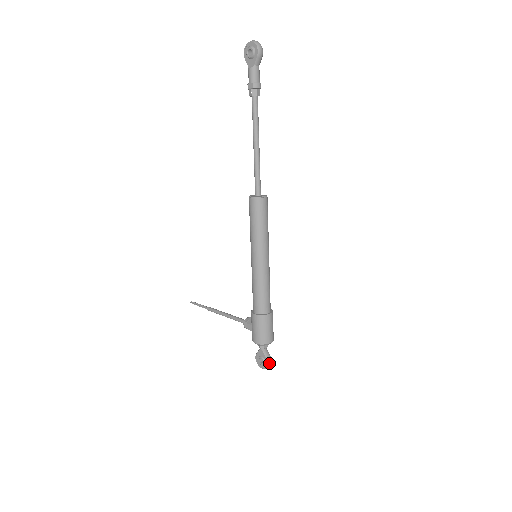
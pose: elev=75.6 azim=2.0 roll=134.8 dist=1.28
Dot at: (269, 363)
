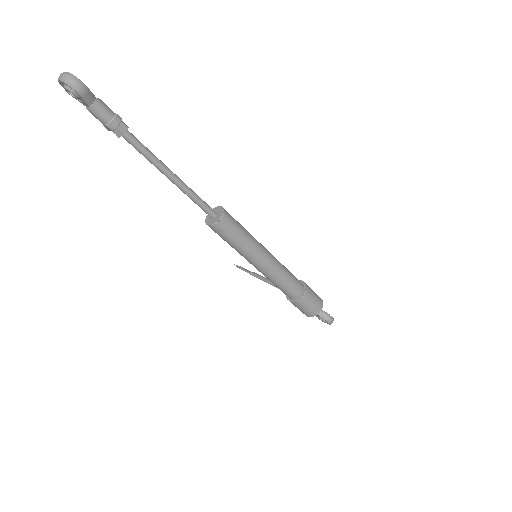
Dot at: (330, 322)
